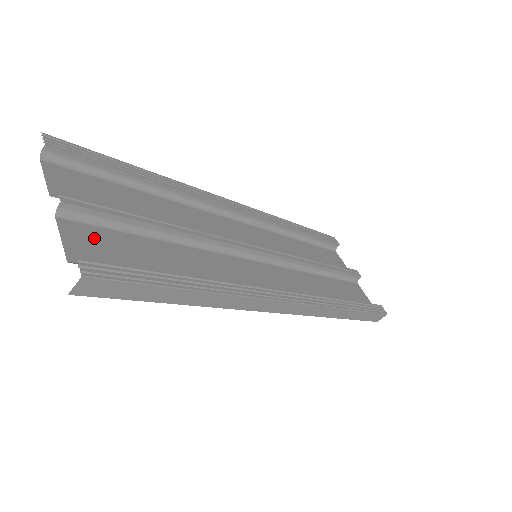
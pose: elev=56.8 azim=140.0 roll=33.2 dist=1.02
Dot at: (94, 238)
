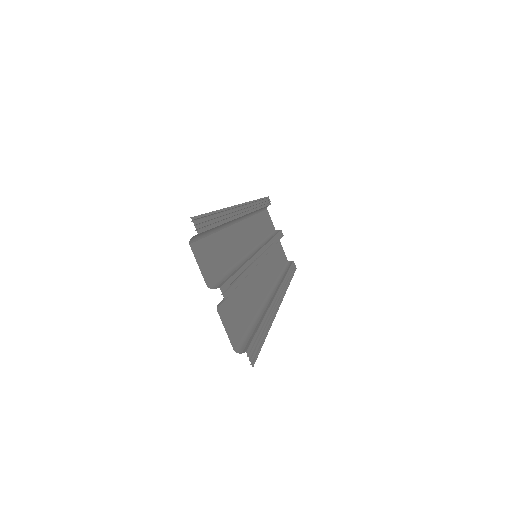
Dot at: (229, 314)
